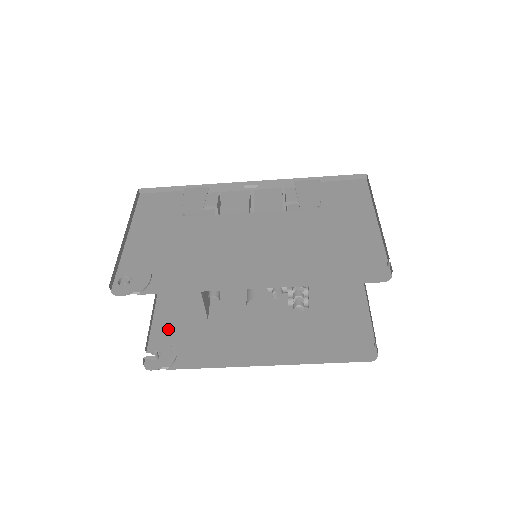
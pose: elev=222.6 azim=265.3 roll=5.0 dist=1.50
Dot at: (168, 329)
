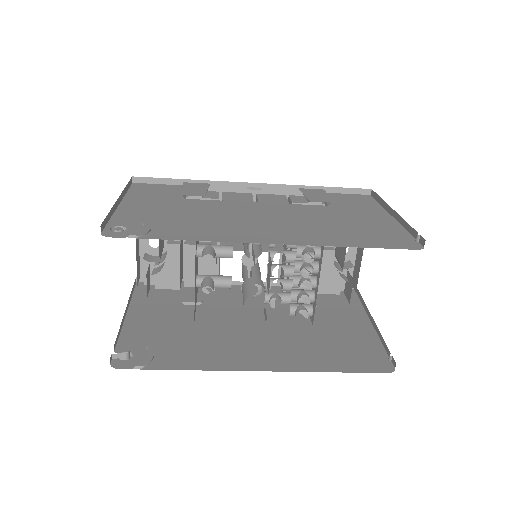
Dot at: (143, 333)
